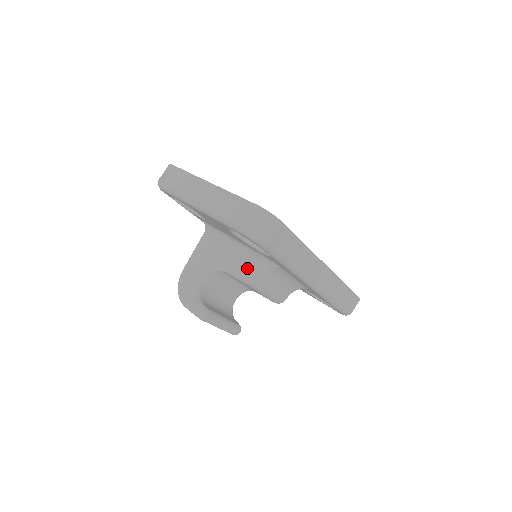
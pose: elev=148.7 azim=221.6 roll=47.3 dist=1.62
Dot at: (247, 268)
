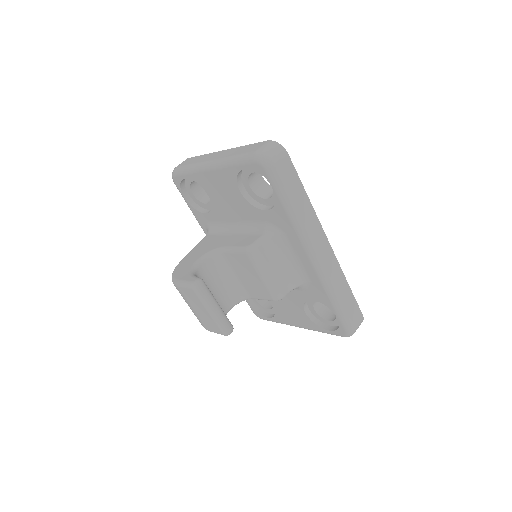
Dot at: (249, 240)
